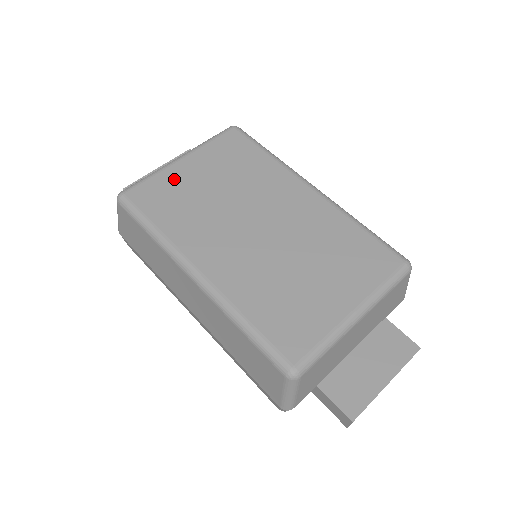
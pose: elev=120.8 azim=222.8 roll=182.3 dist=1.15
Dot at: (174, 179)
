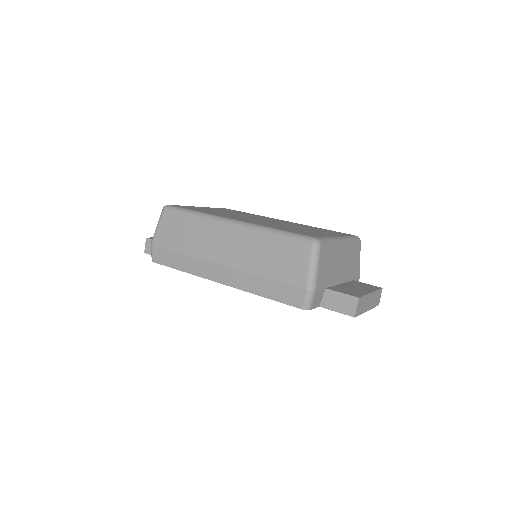
Dot at: (200, 208)
